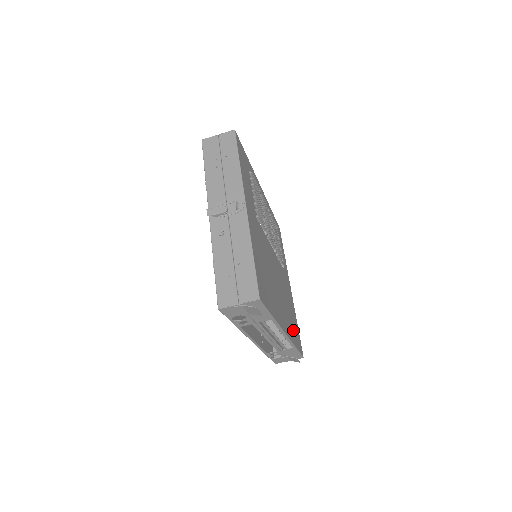
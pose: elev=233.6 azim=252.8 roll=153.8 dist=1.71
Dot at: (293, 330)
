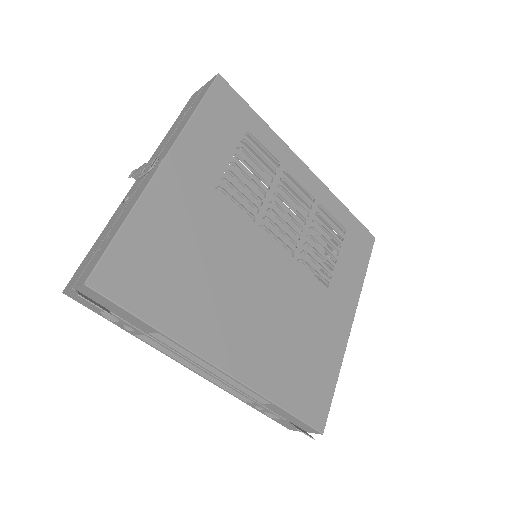
Dot at: (291, 379)
